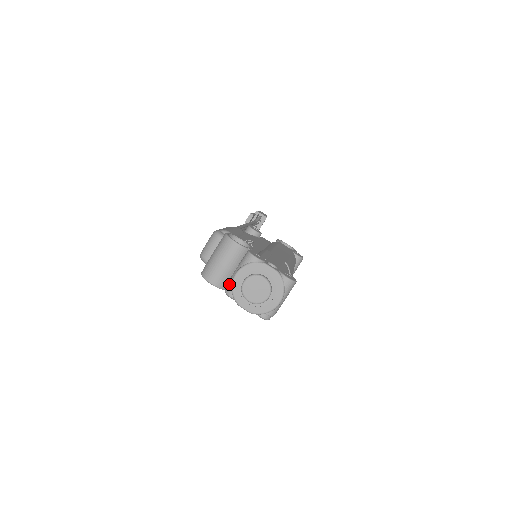
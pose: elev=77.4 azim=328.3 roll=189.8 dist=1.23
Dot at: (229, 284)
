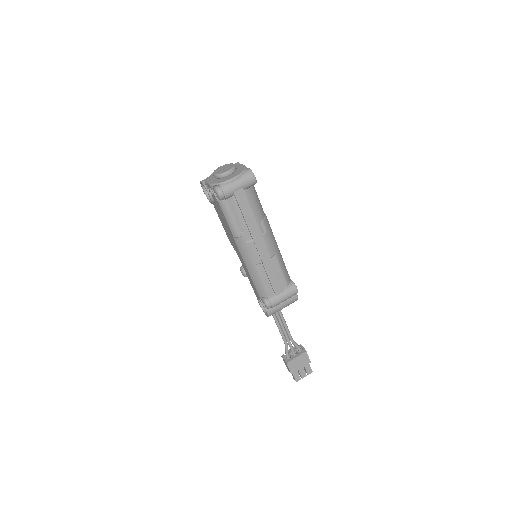
Dot at: occluded
